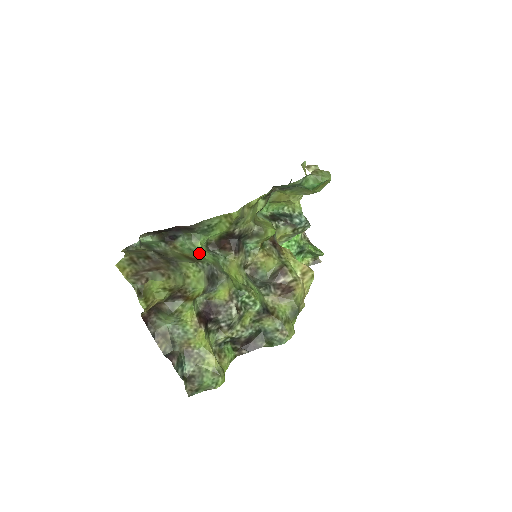
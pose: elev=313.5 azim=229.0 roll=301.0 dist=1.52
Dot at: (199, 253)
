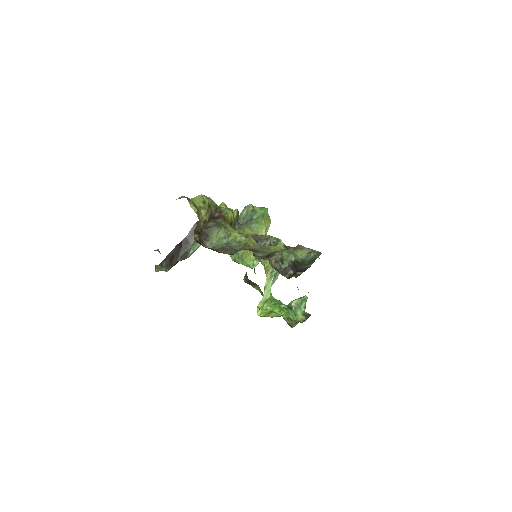
Dot at: occluded
